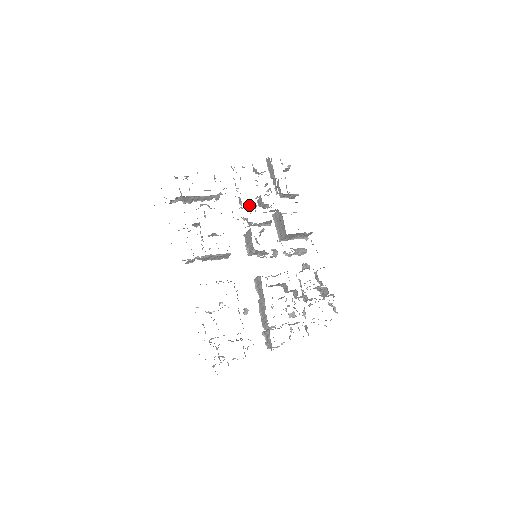
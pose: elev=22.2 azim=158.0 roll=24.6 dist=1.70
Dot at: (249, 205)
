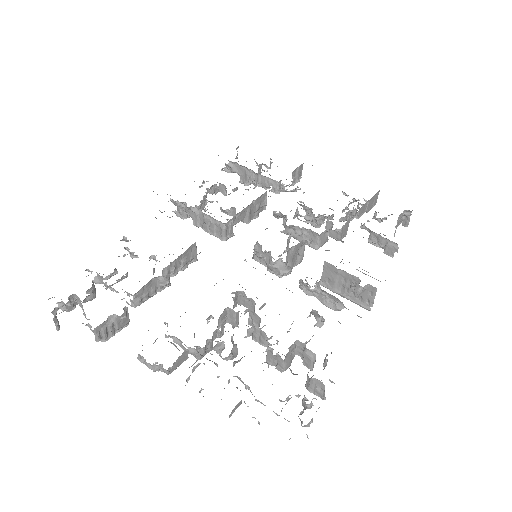
Dot at: (305, 211)
